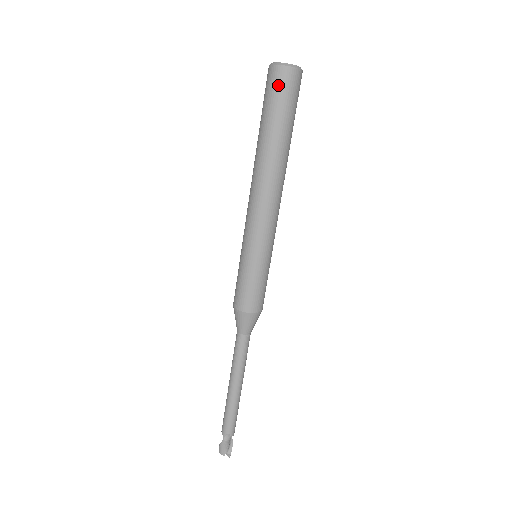
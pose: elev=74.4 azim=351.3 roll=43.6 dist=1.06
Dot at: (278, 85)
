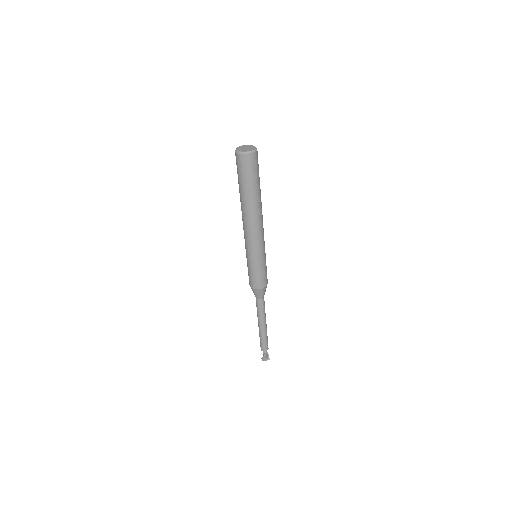
Dot at: (250, 165)
